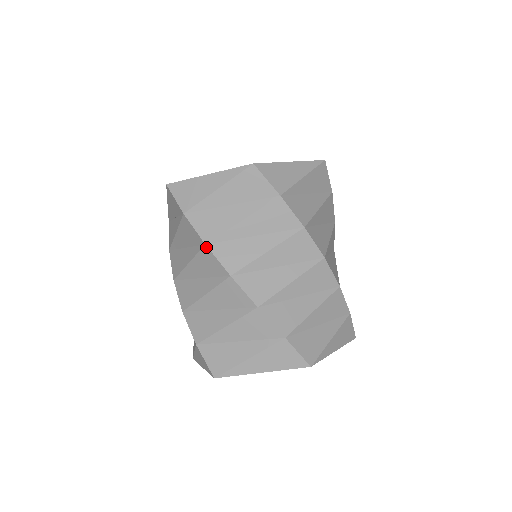
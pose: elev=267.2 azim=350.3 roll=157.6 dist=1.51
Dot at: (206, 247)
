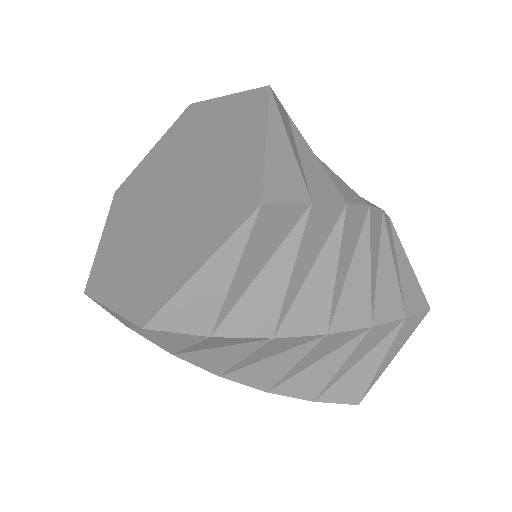
Dot at: (275, 339)
